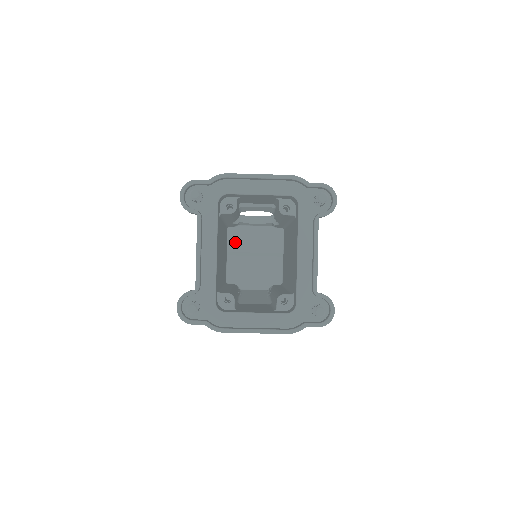
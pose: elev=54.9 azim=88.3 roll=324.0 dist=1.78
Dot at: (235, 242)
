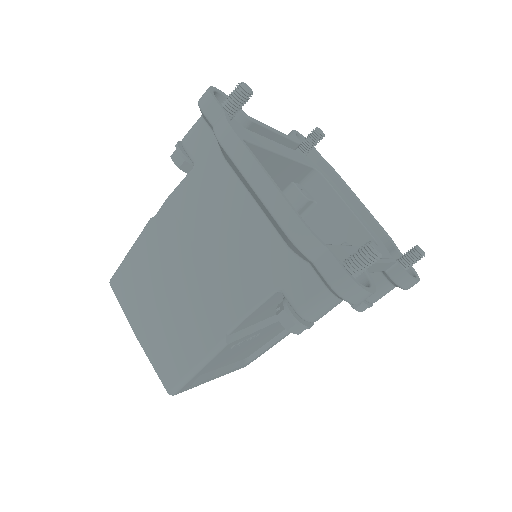
Dot at: occluded
